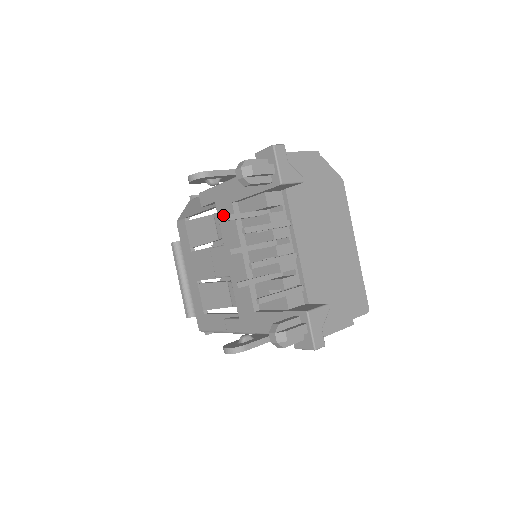
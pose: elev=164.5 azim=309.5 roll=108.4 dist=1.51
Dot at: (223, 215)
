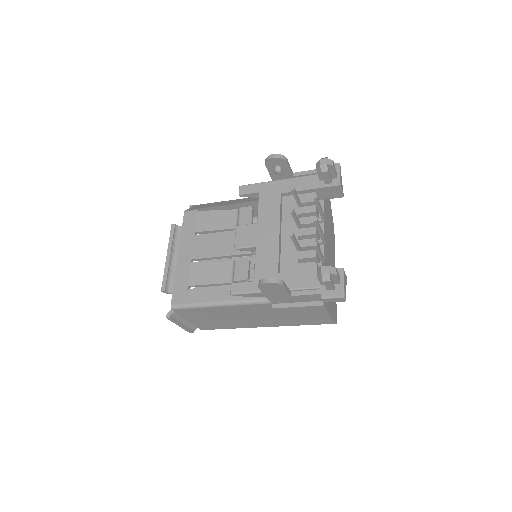
Dot at: (266, 201)
